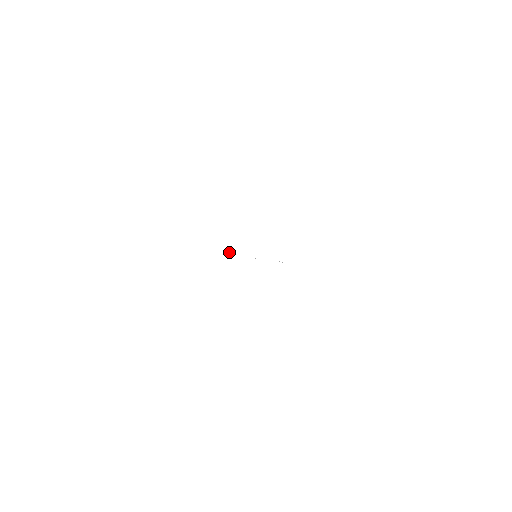
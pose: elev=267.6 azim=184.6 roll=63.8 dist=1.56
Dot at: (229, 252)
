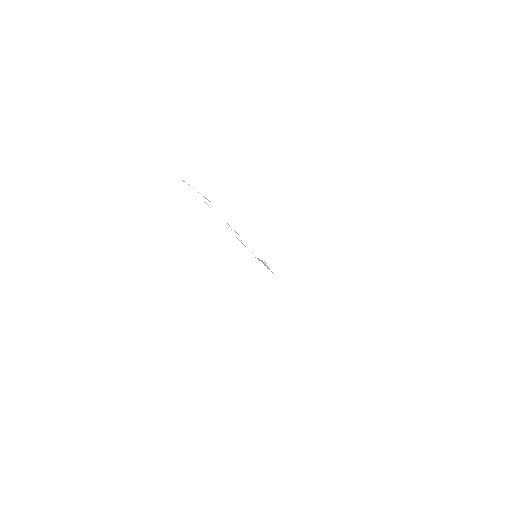
Dot at: occluded
